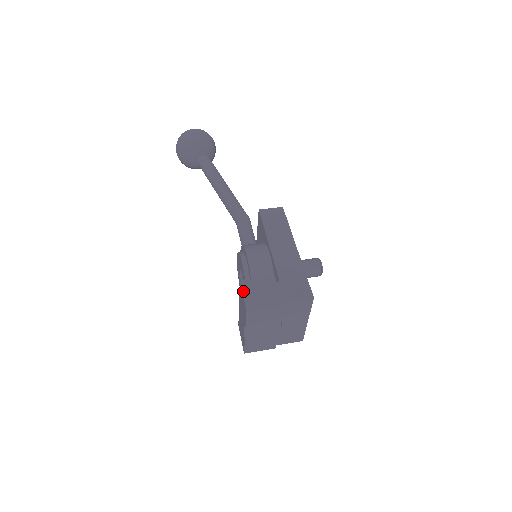
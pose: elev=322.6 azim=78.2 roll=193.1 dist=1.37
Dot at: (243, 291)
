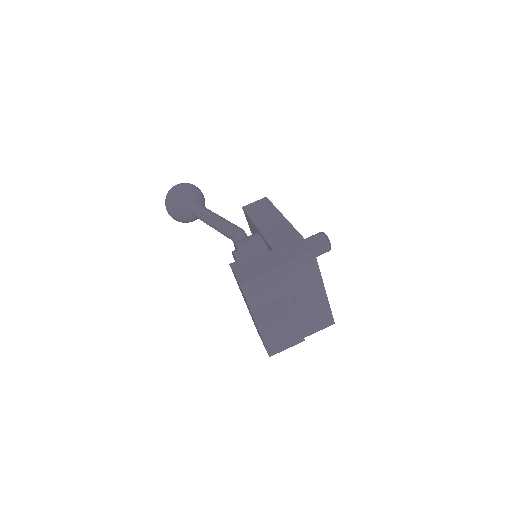
Dot at: (234, 270)
